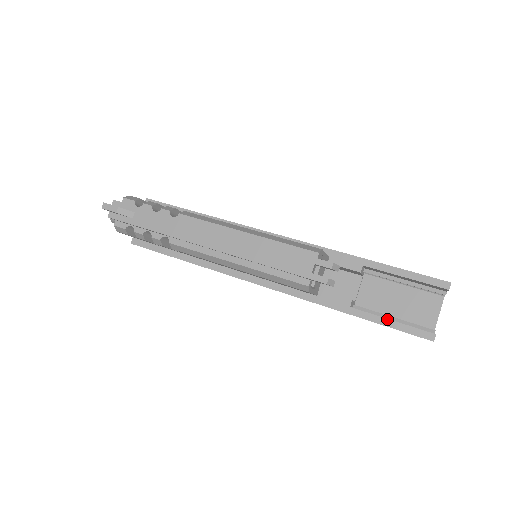
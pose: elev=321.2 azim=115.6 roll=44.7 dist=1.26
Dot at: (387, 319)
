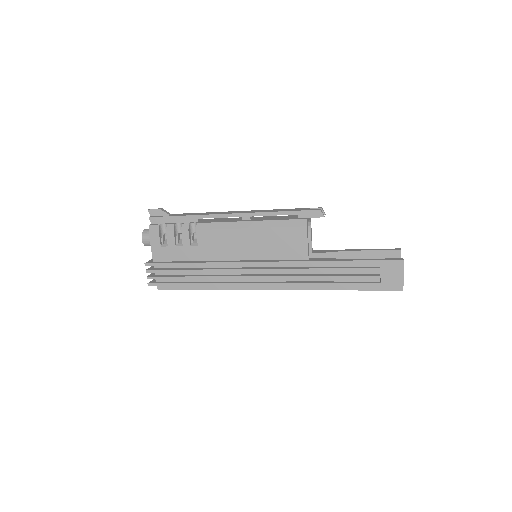
Dot at: (365, 259)
